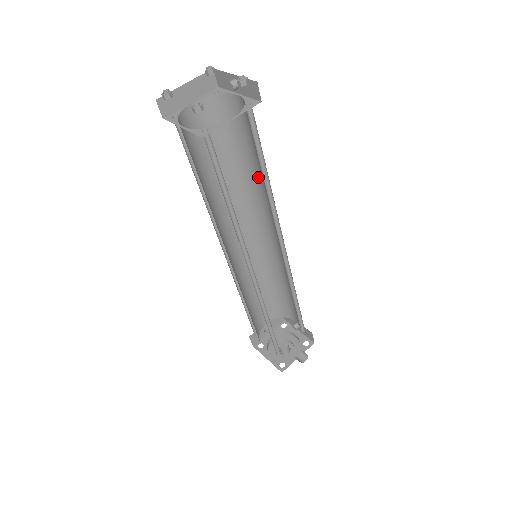
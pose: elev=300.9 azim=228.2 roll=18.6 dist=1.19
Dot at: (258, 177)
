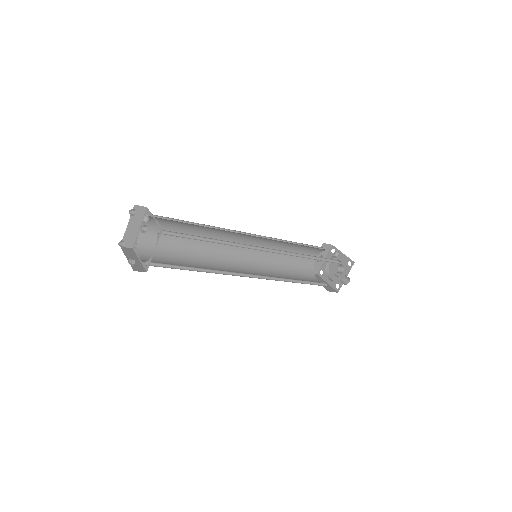
Dot at: occluded
